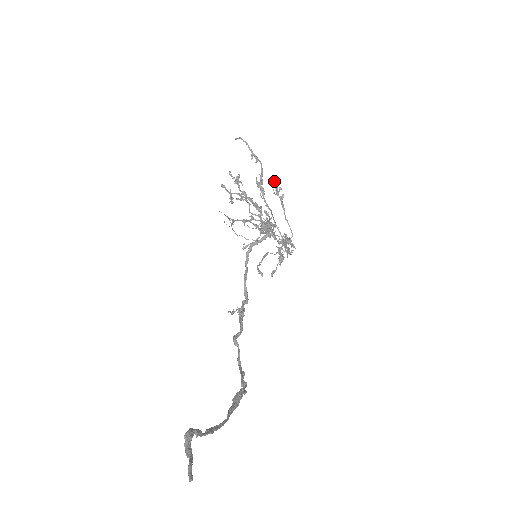
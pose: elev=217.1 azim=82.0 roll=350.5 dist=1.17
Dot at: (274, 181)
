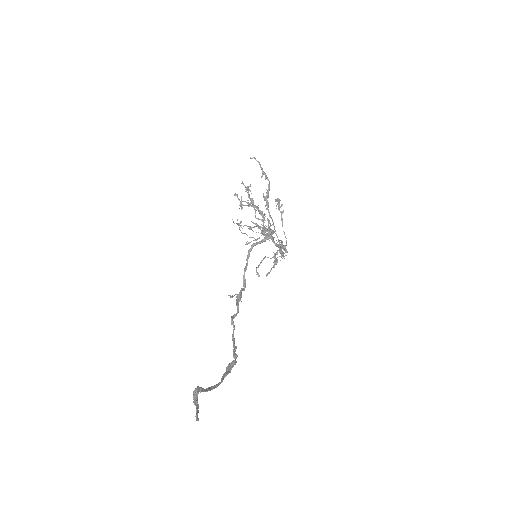
Dot at: (278, 199)
